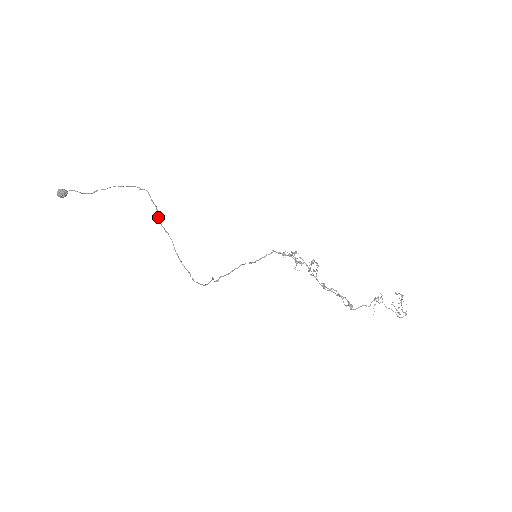
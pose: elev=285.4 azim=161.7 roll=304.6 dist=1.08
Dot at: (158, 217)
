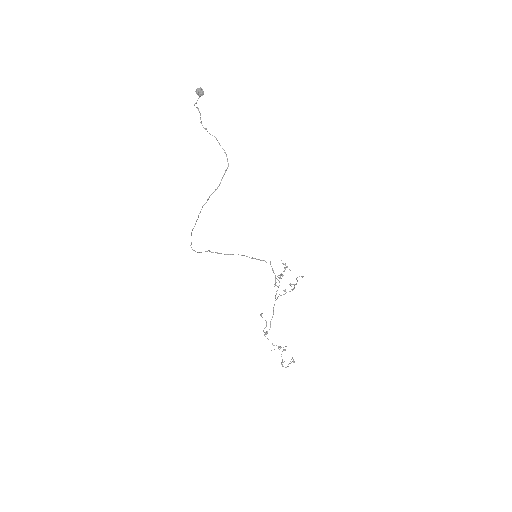
Dot at: (209, 197)
